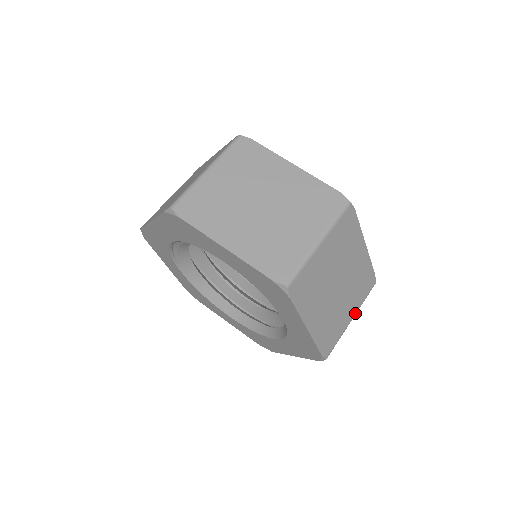
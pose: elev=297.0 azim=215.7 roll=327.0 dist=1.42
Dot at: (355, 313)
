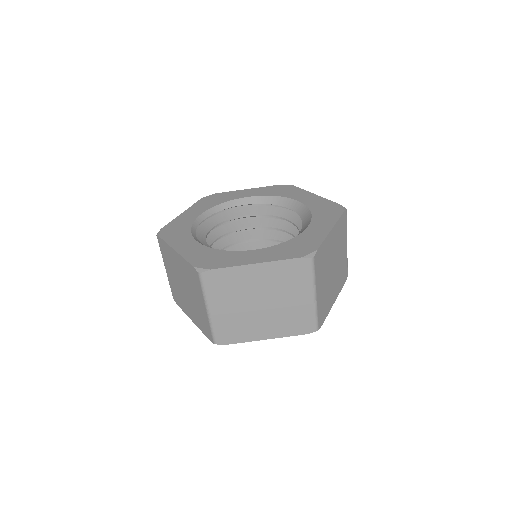
Dot at: (346, 240)
